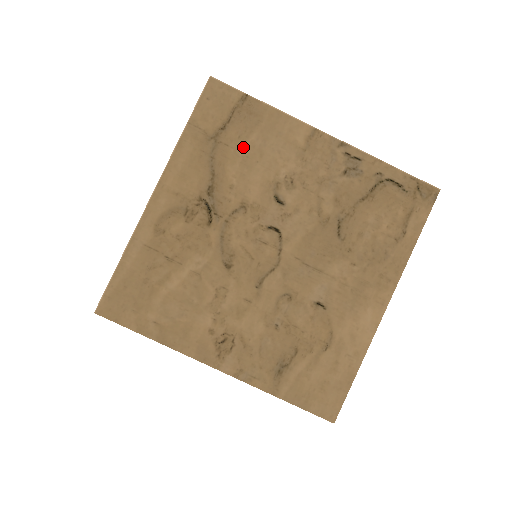
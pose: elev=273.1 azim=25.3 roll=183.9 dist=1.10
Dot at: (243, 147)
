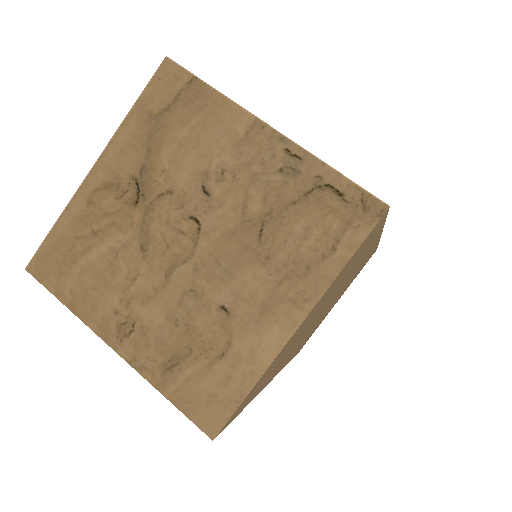
Dot at: (182, 131)
